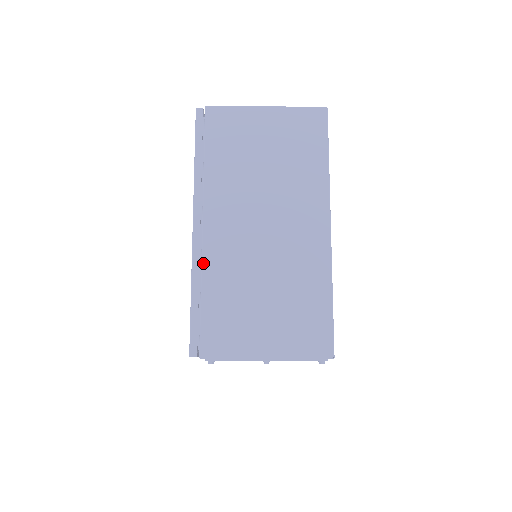
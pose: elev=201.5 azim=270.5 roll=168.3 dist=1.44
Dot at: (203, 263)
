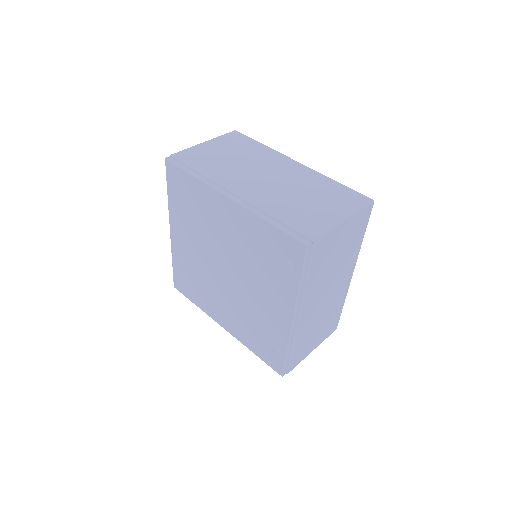
Dot at: (296, 335)
